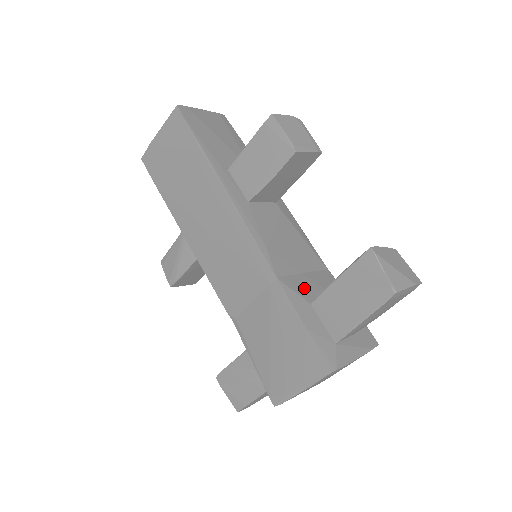
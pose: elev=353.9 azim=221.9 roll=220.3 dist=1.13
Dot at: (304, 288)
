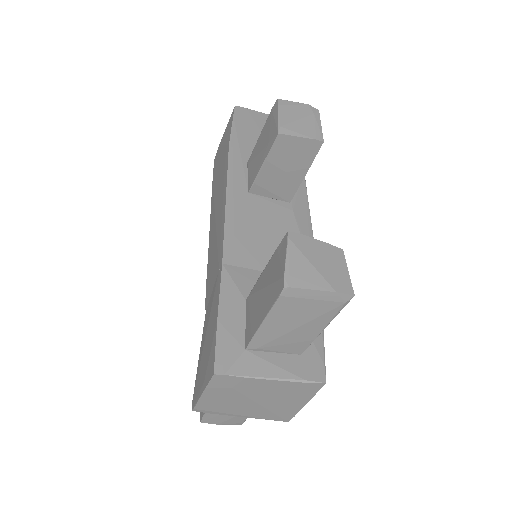
Dot at: (253, 285)
